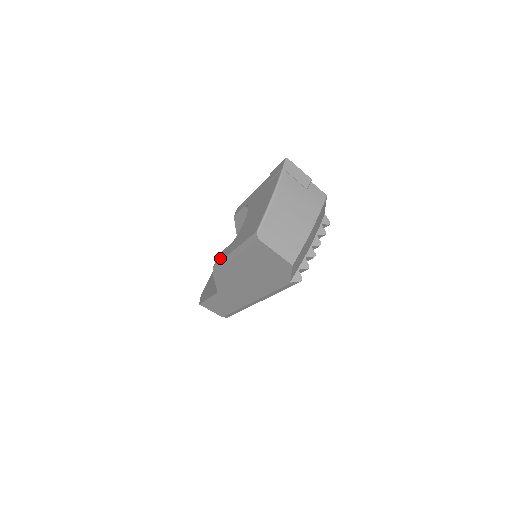
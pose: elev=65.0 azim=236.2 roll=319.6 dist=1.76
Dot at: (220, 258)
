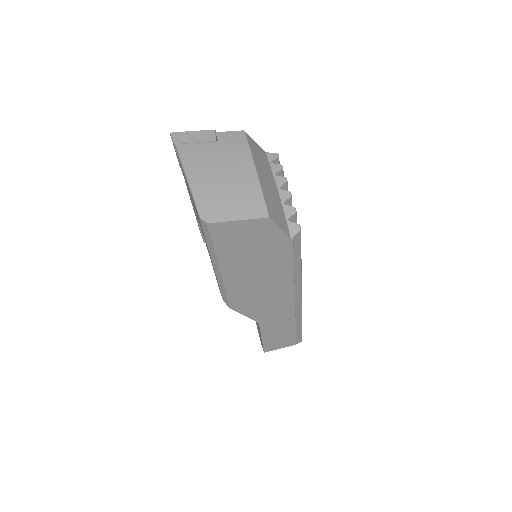
Dot at: occluded
